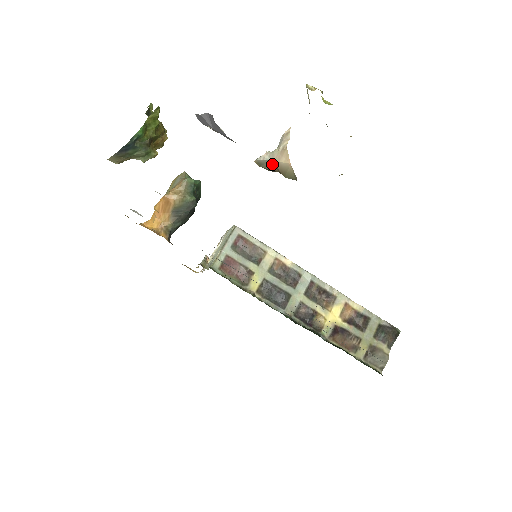
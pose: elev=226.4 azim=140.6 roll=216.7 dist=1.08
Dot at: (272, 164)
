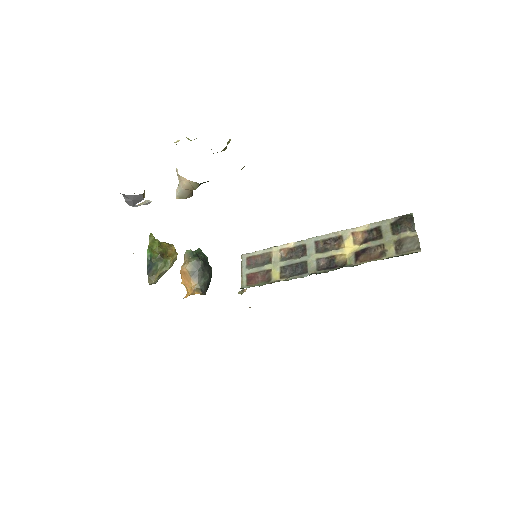
Dot at: (185, 191)
